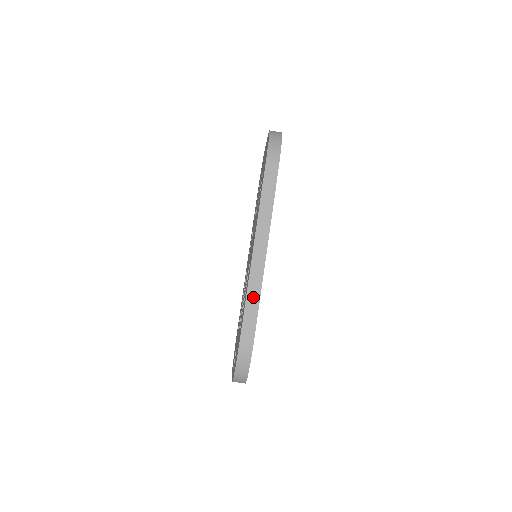
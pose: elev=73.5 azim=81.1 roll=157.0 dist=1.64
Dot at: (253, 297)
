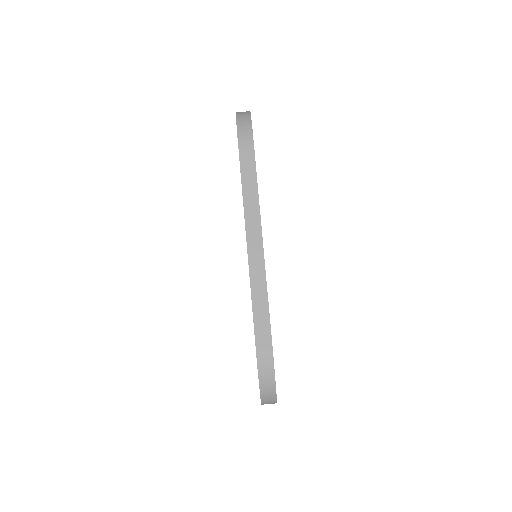
Dot at: (260, 301)
